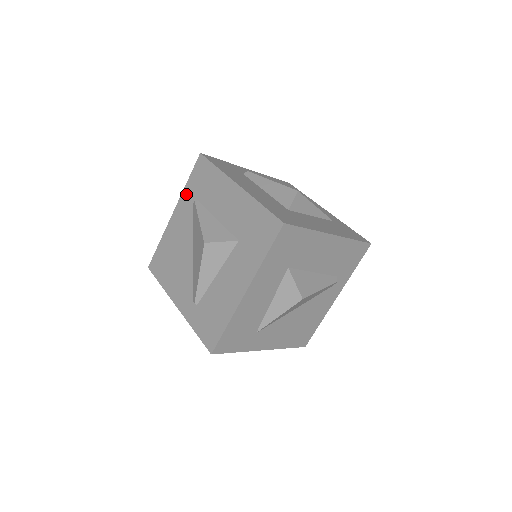
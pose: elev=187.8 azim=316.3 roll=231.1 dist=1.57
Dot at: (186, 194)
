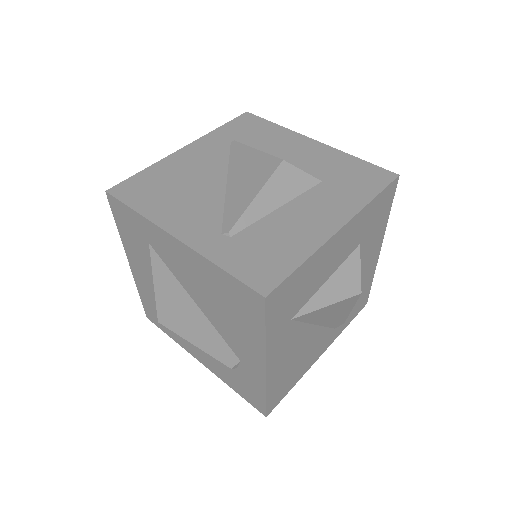
Dot at: (216, 135)
